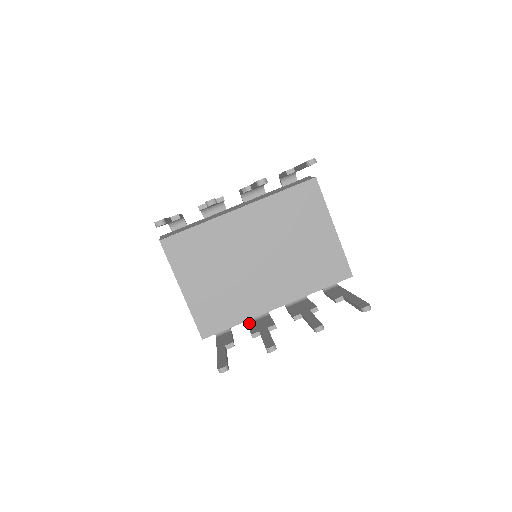
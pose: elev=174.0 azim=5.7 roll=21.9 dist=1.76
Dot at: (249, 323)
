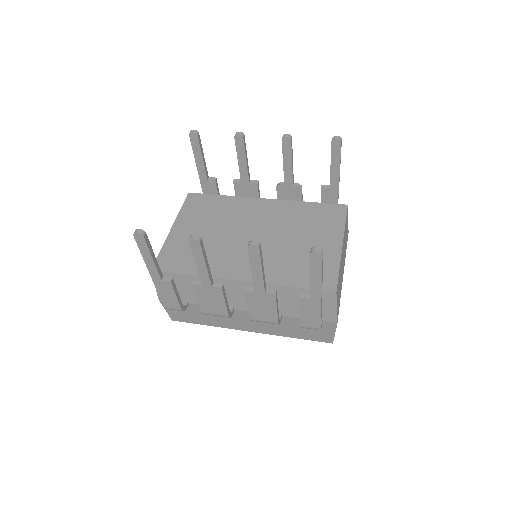
Dot at: occluded
